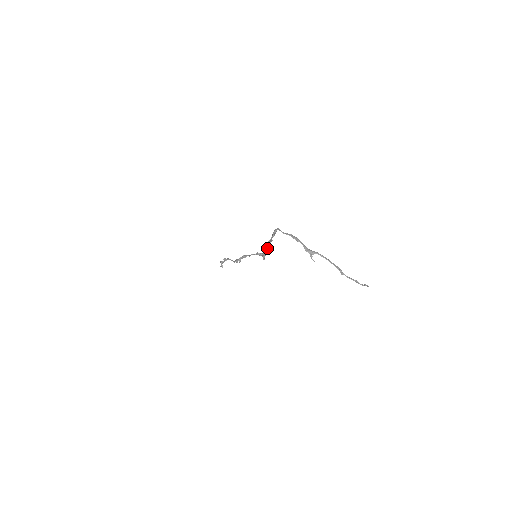
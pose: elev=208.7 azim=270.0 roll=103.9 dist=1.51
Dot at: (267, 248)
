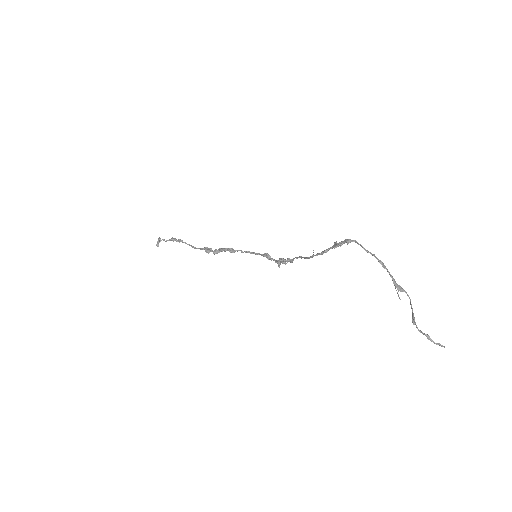
Dot at: (300, 256)
